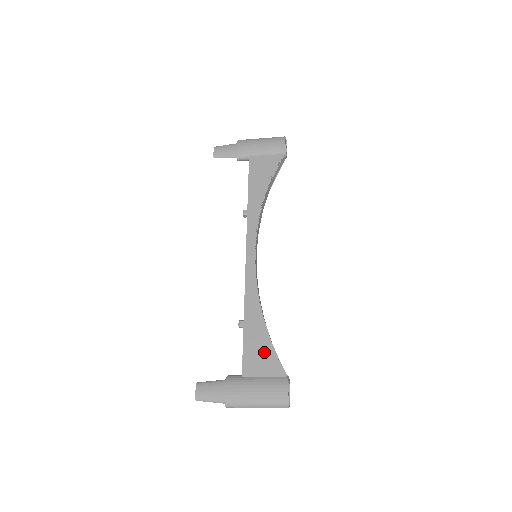
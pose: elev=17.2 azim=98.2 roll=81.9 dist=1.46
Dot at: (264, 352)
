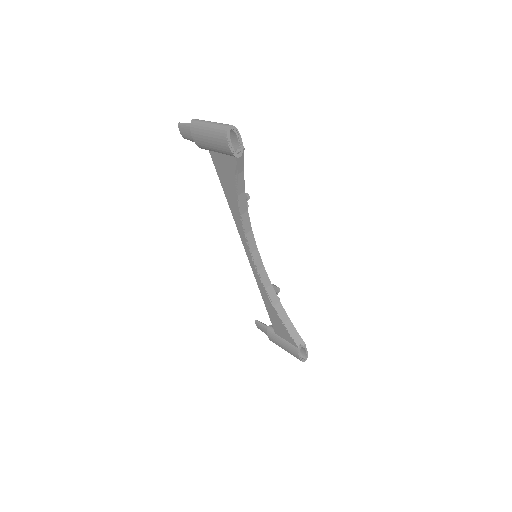
Dot at: (281, 328)
